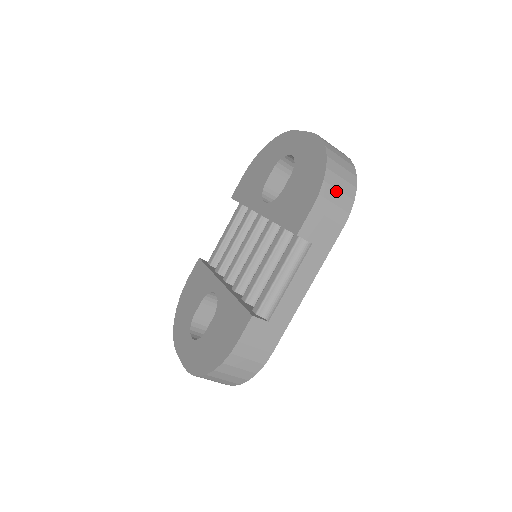
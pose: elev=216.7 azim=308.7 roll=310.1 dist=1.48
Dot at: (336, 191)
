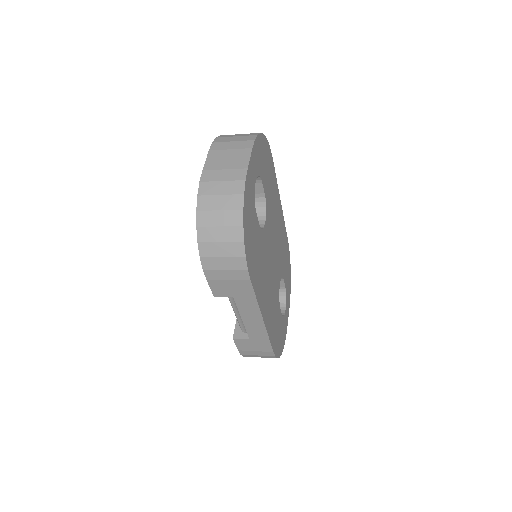
Dot at: (219, 259)
